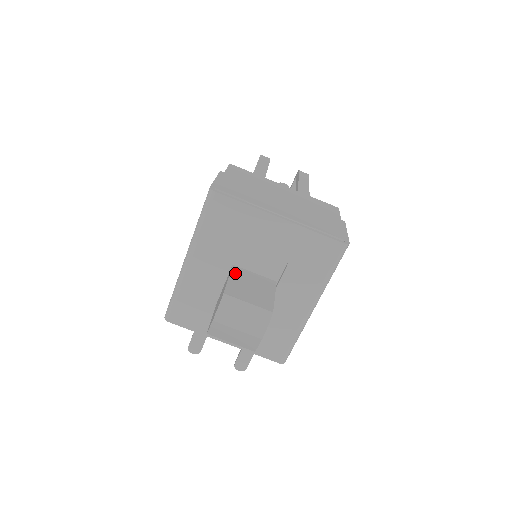
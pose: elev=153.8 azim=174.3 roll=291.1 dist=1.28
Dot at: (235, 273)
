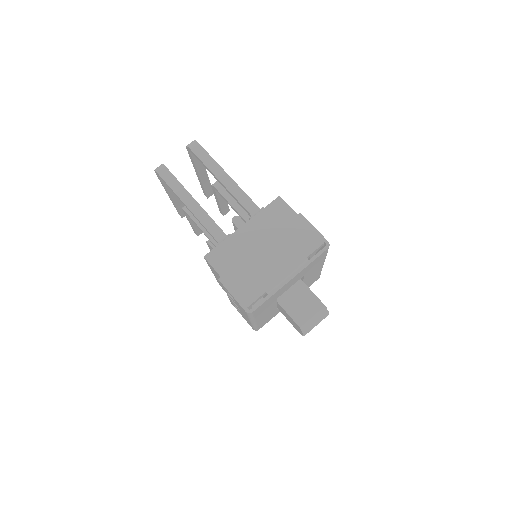
Dot at: (283, 303)
